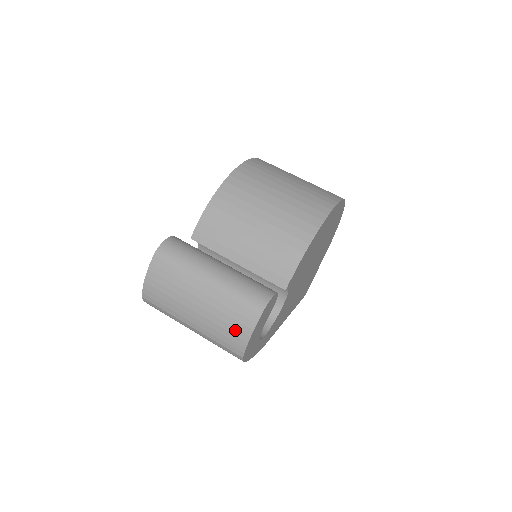
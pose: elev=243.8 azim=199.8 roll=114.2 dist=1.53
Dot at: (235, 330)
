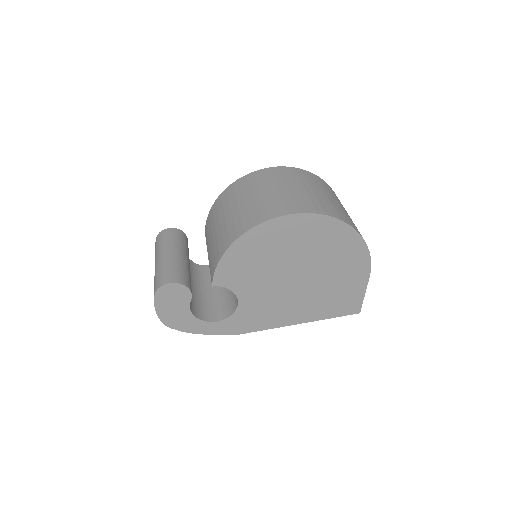
Dot at: occluded
